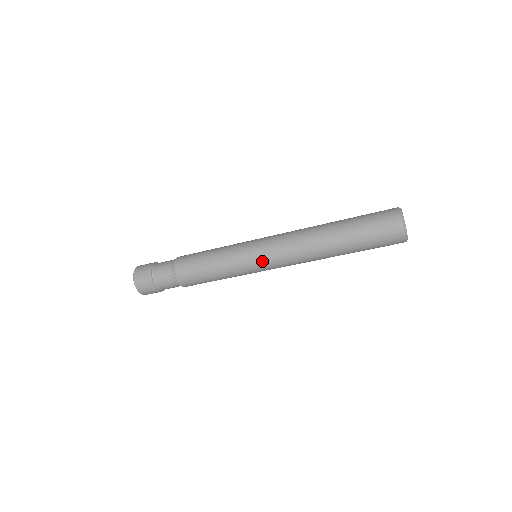
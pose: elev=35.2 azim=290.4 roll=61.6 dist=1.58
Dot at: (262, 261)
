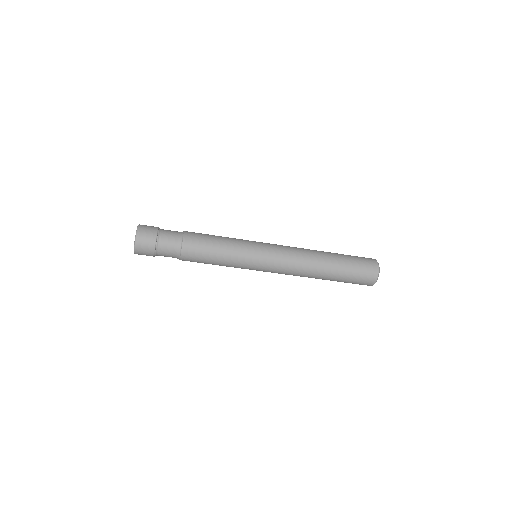
Dot at: (267, 259)
